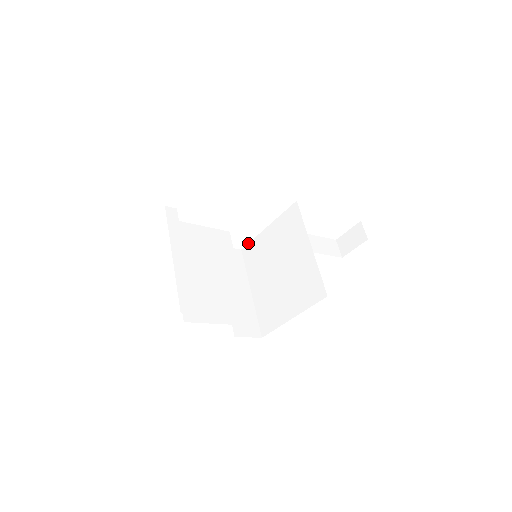
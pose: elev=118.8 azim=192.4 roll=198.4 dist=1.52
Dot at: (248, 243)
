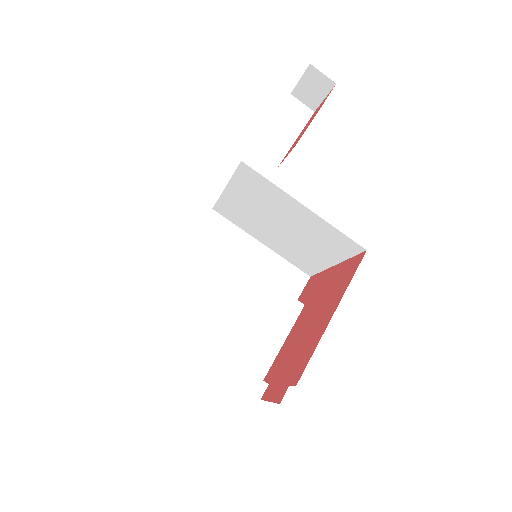
Dot at: (215, 204)
